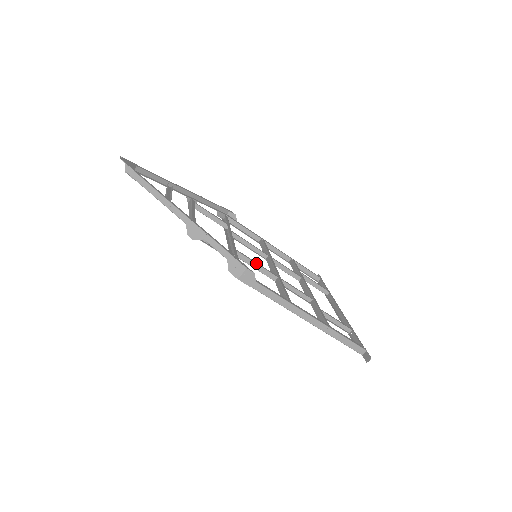
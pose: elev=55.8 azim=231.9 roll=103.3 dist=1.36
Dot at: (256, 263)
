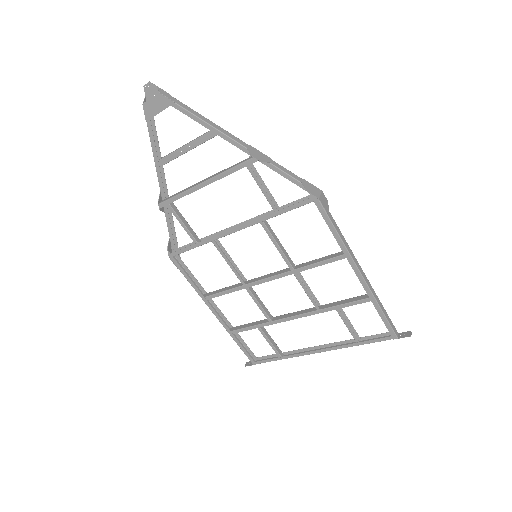
Dot at: (279, 241)
